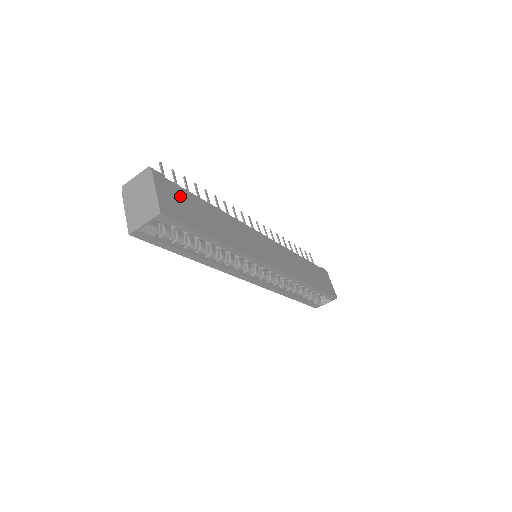
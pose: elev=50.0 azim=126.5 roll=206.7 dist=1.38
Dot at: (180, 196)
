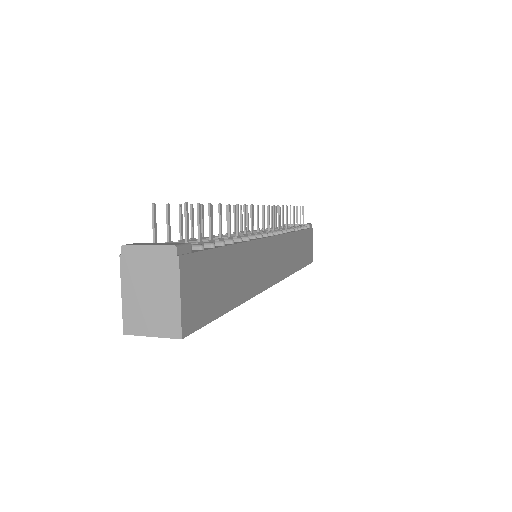
Dot at: (205, 271)
